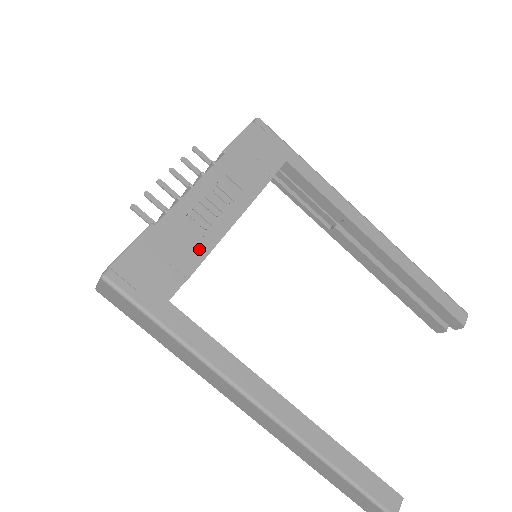
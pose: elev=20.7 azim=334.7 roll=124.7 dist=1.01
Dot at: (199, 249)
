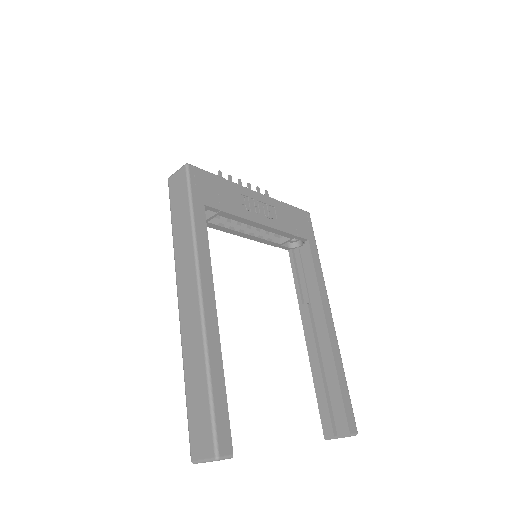
Dot at: (237, 210)
